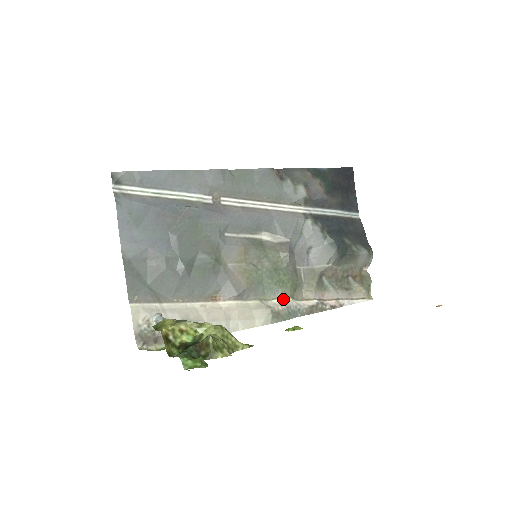
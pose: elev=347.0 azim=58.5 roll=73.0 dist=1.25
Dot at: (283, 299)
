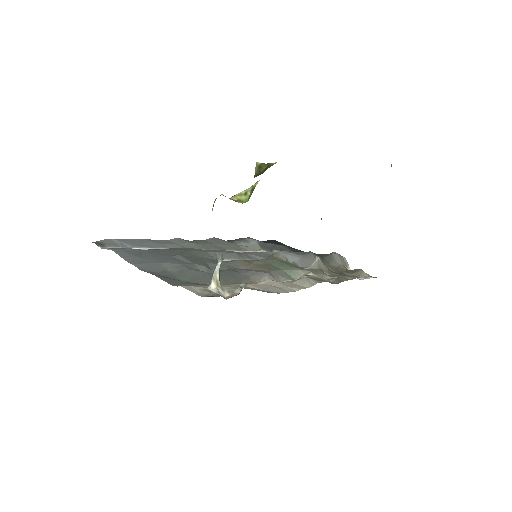
Dot at: (308, 275)
